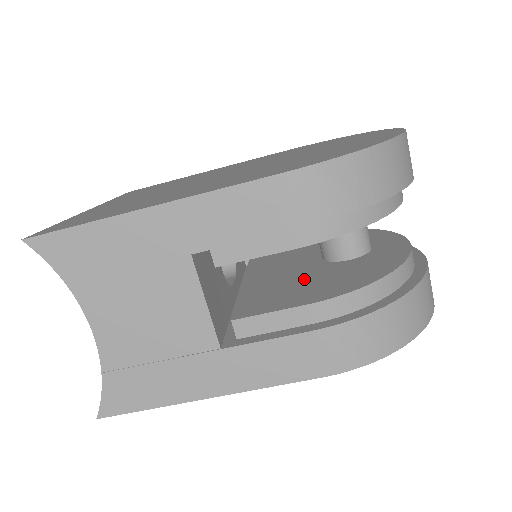
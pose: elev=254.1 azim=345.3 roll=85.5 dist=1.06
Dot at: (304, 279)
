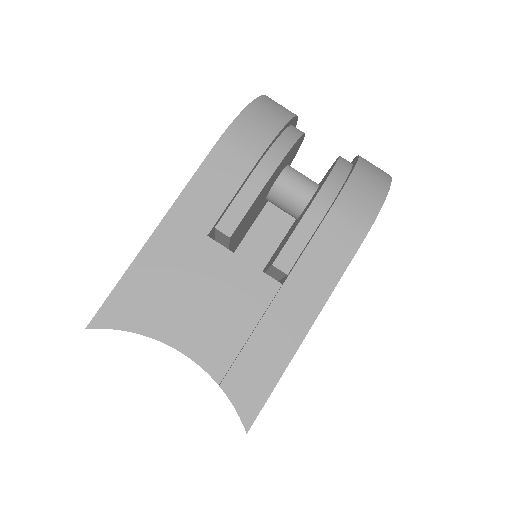
Dot at: occluded
